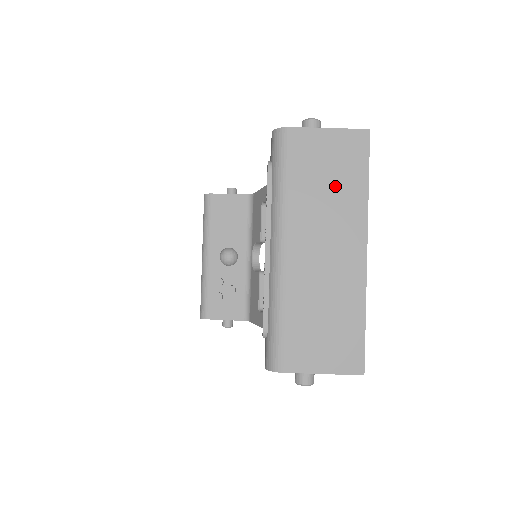
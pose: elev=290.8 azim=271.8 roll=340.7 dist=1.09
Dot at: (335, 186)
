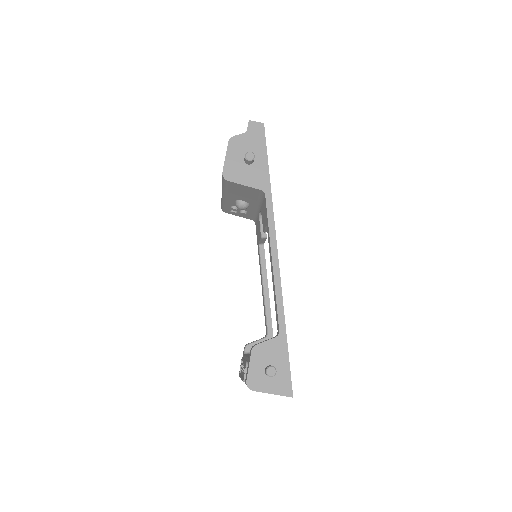
Dot at: occluded
